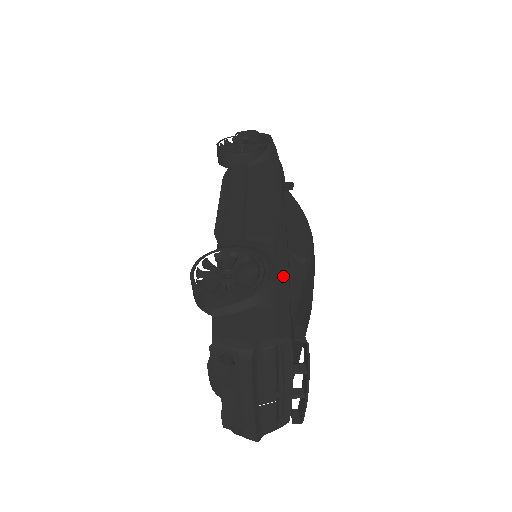
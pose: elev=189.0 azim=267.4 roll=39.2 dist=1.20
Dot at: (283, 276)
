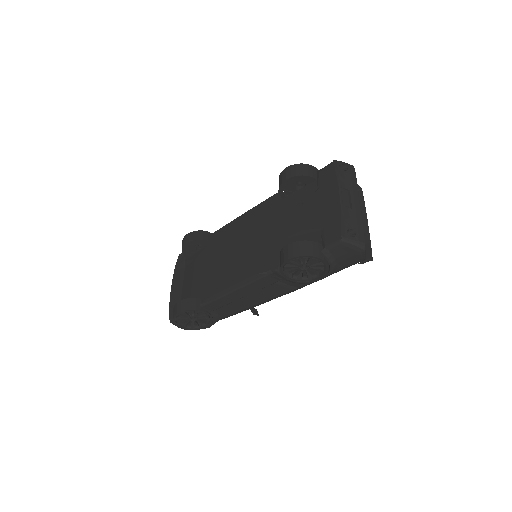
Dot at: occluded
